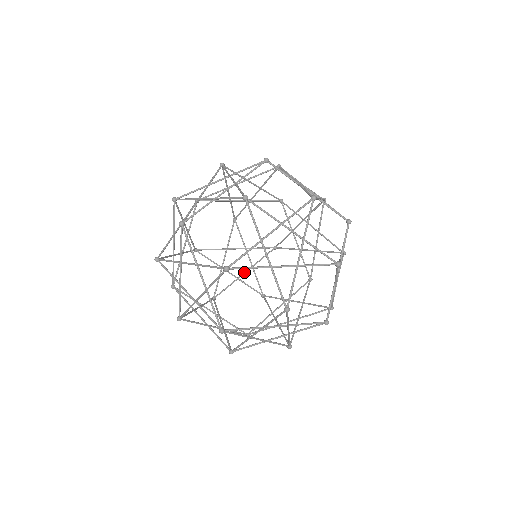
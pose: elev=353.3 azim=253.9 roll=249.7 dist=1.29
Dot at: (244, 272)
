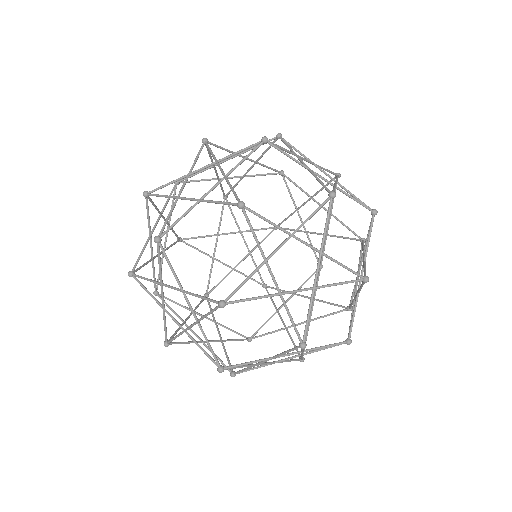
Dot at: (166, 239)
